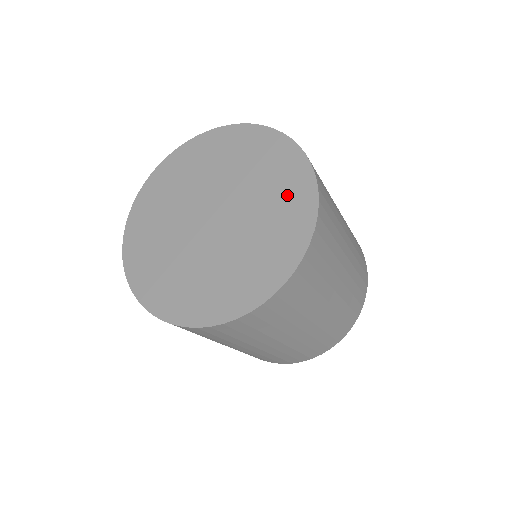
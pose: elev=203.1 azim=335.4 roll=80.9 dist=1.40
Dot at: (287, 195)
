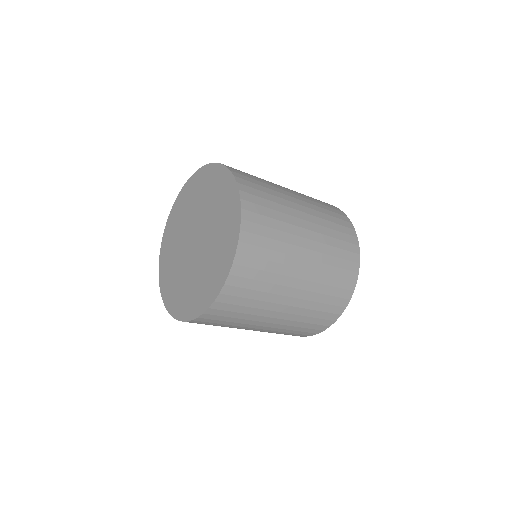
Dot at: (221, 256)
